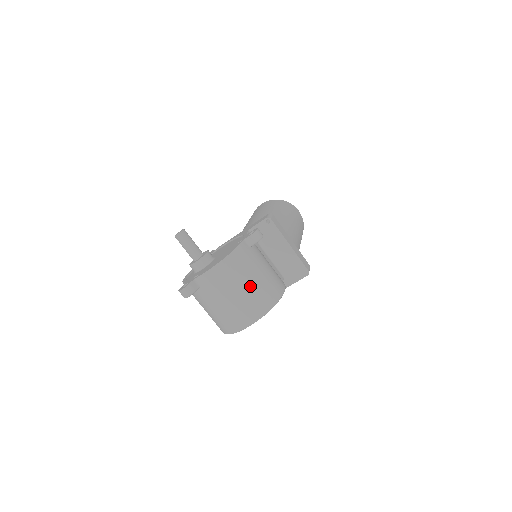
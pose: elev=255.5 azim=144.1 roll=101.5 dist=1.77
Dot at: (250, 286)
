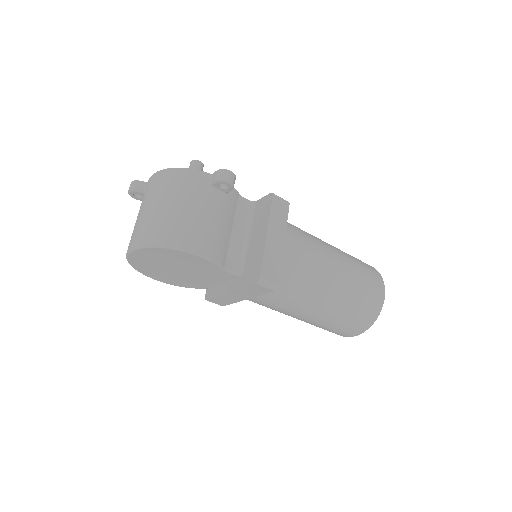
Dot at: (165, 208)
